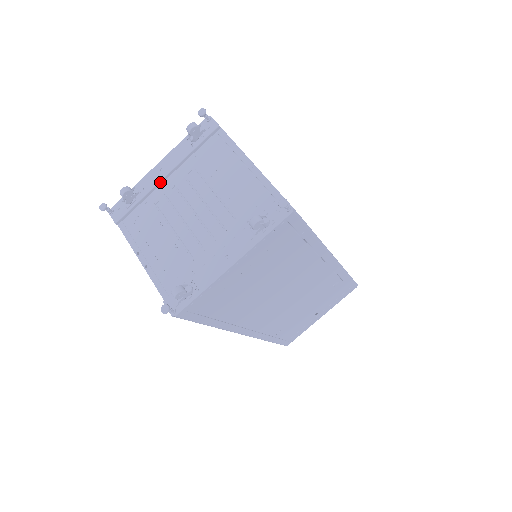
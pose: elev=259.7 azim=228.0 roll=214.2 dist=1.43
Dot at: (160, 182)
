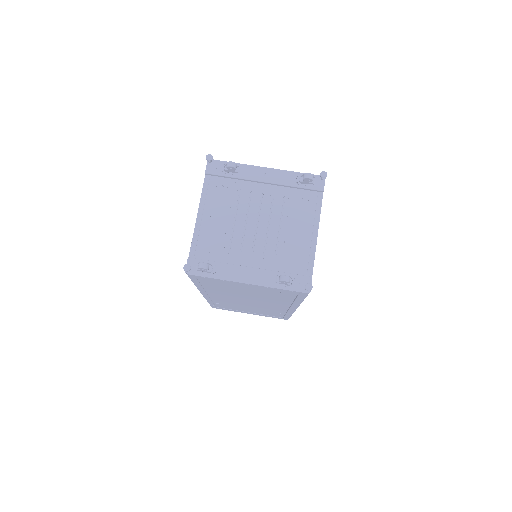
Dot at: (257, 181)
